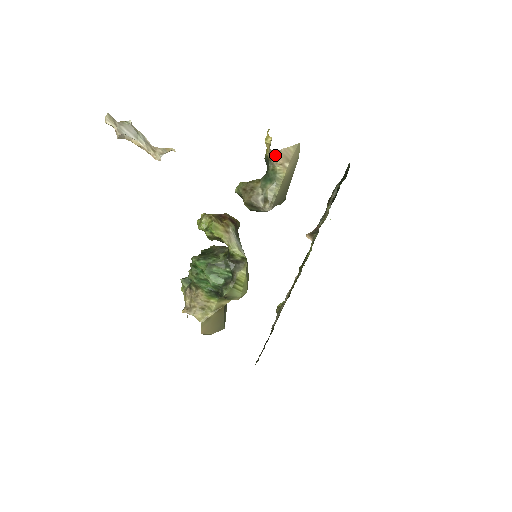
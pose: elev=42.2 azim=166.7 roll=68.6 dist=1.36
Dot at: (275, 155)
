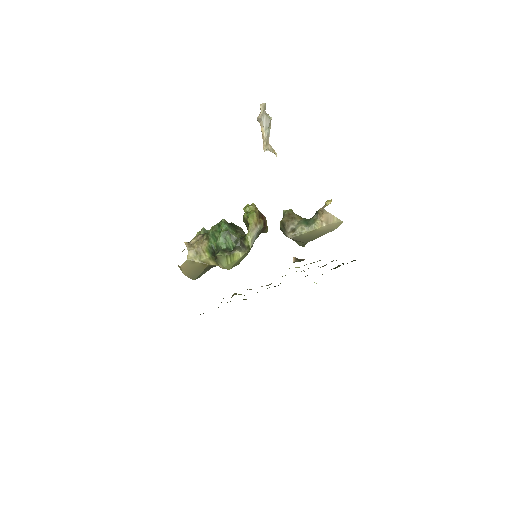
Dot at: (323, 212)
